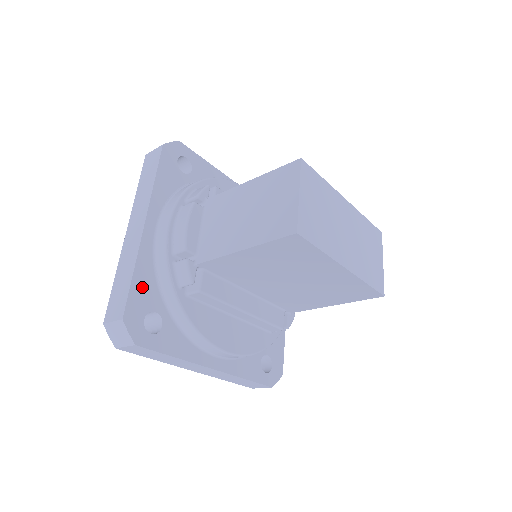
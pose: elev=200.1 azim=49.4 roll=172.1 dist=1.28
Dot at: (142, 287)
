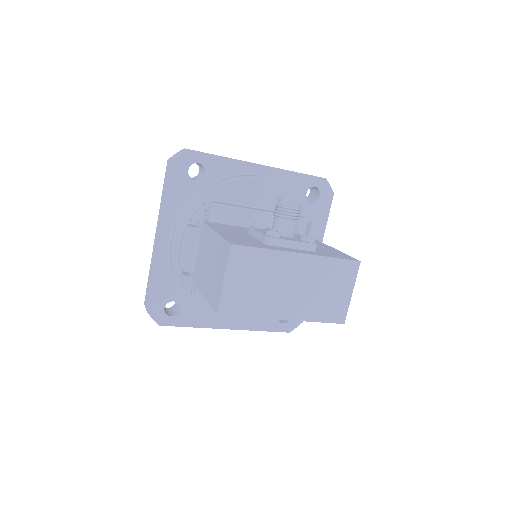
Dot at: (161, 287)
